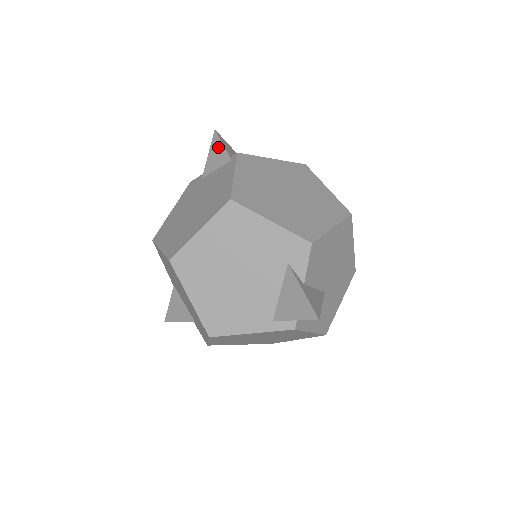
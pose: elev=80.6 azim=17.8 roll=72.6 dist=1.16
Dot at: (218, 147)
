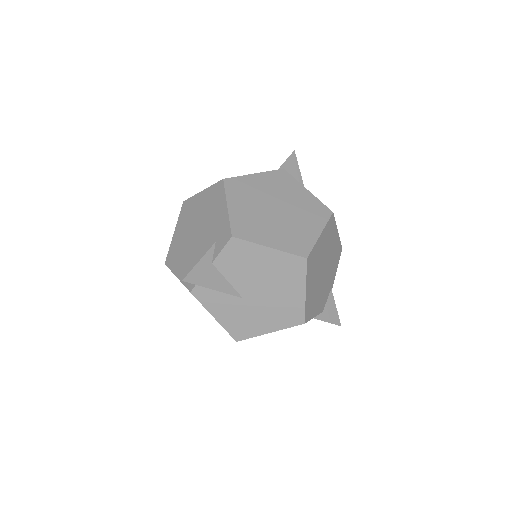
Dot at: occluded
